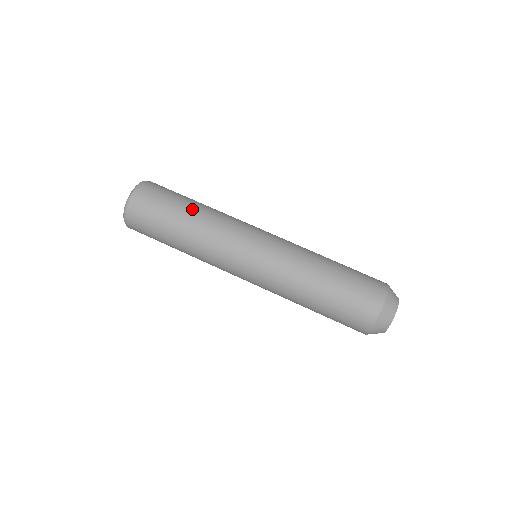
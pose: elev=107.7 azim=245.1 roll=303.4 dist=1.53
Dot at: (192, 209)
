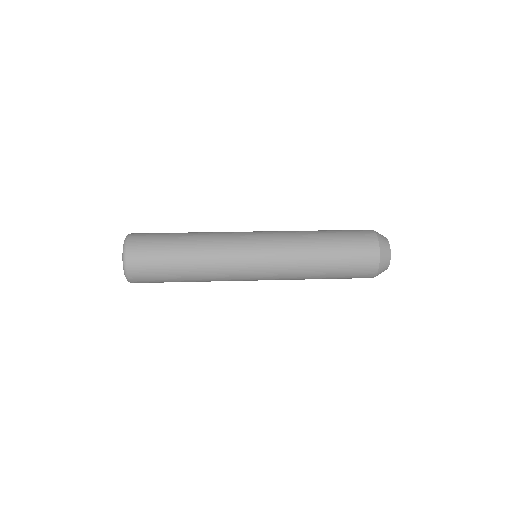
Dot at: (185, 243)
